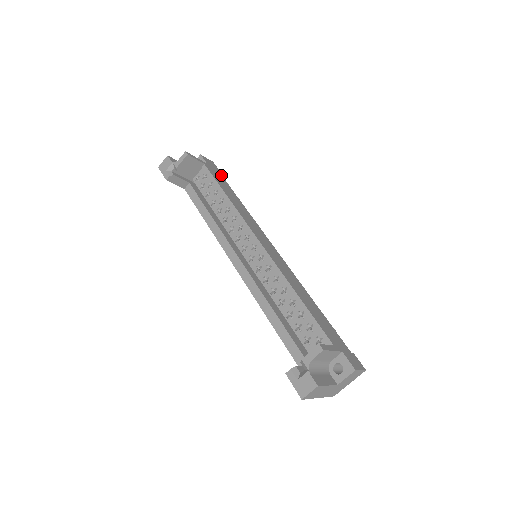
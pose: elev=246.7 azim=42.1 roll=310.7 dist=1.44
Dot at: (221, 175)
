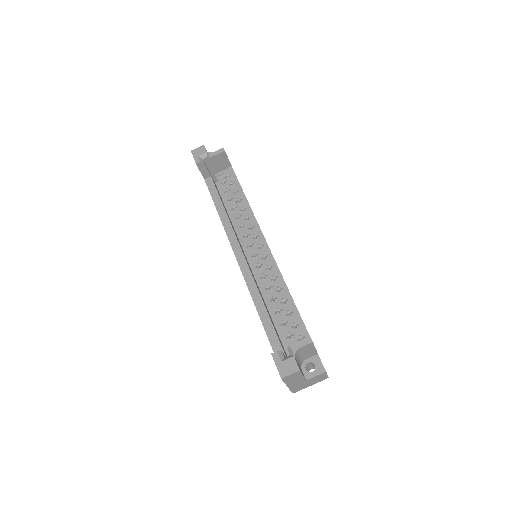
Dot at: occluded
